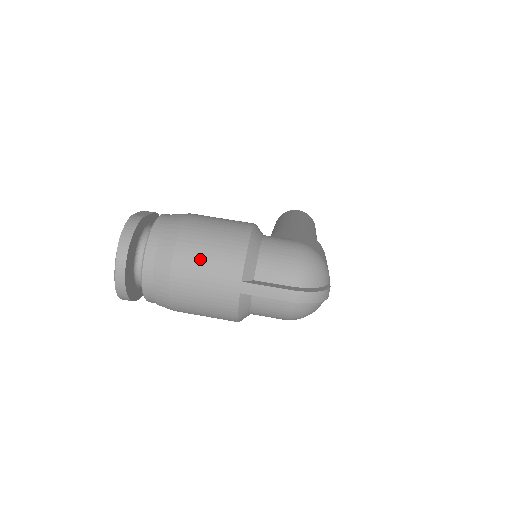
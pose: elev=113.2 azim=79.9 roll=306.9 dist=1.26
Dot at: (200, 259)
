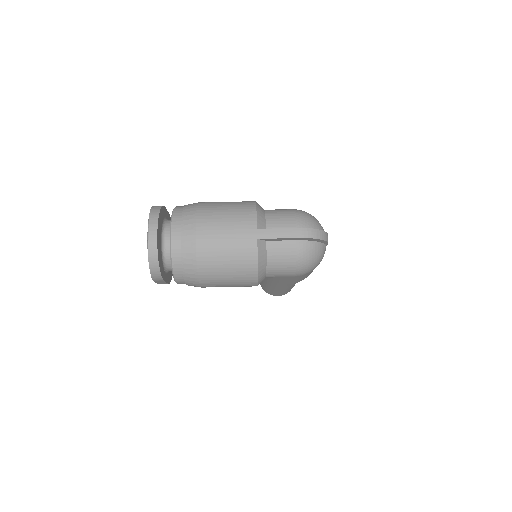
Dot at: (219, 218)
